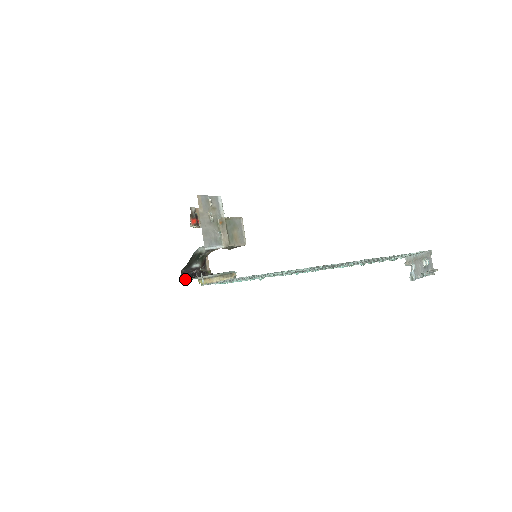
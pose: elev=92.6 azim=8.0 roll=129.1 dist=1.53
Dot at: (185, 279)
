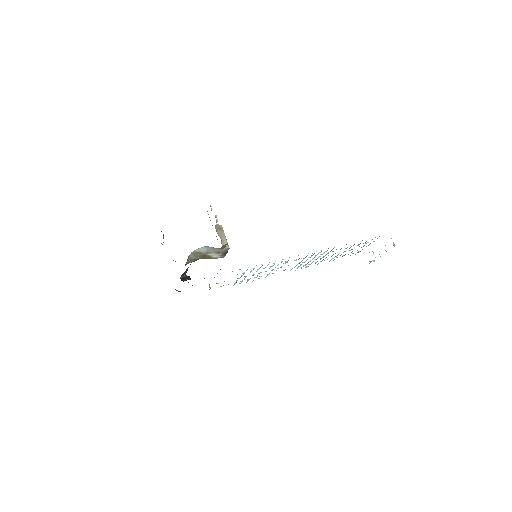
Dot at: occluded
